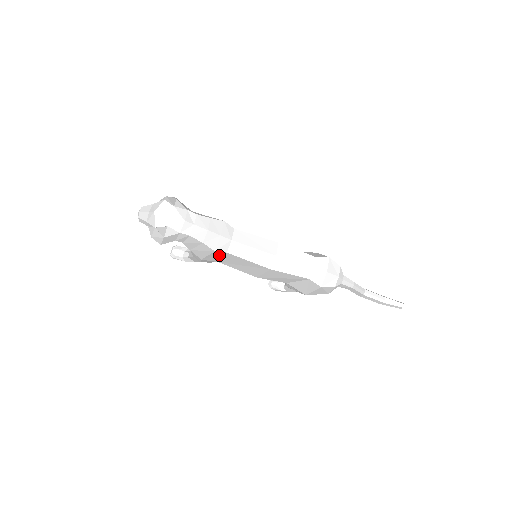
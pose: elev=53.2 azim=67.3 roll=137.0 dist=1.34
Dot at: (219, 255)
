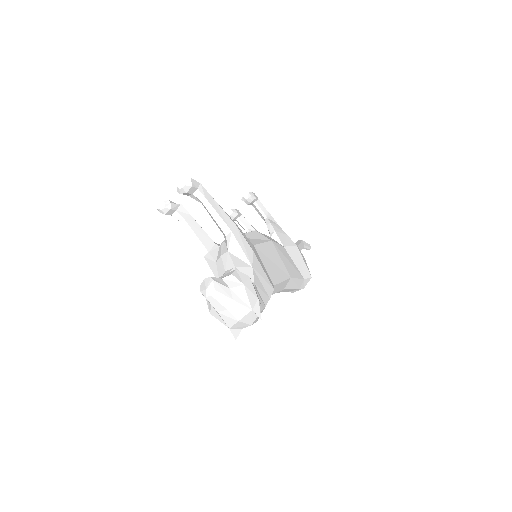
Dot at: occluded
